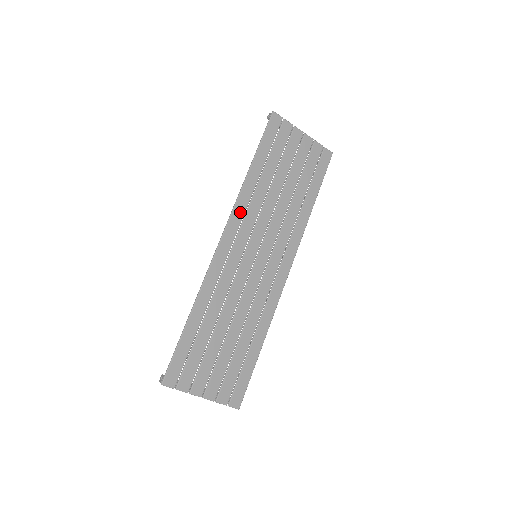
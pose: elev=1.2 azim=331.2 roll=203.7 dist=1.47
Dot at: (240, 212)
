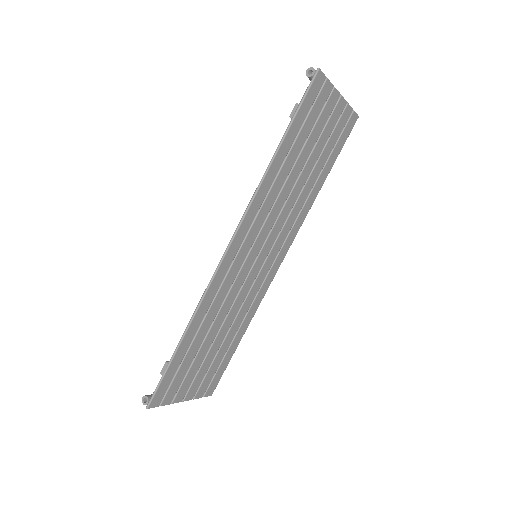
Dot at: (253, 214)
